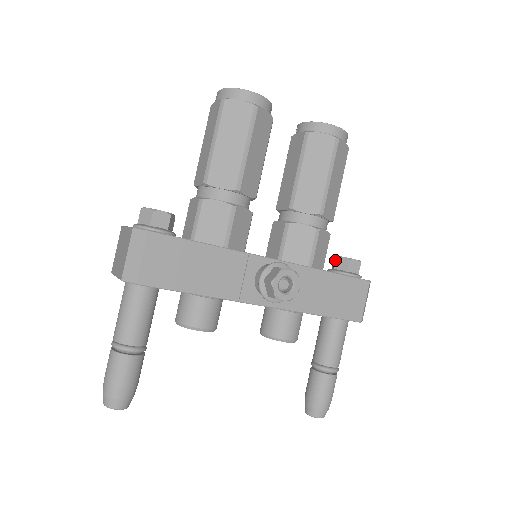
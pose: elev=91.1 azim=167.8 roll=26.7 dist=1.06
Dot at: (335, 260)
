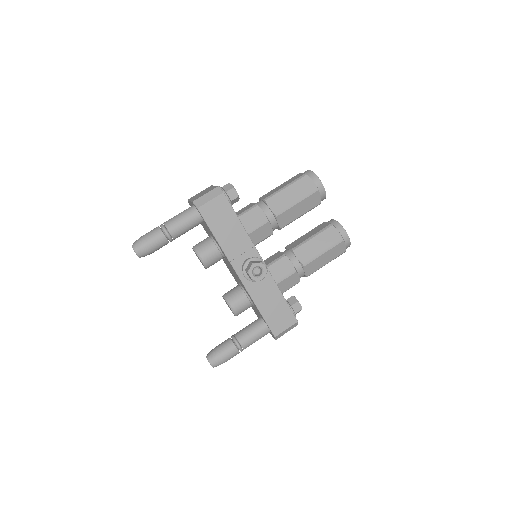
Dot at: (291, 296)
